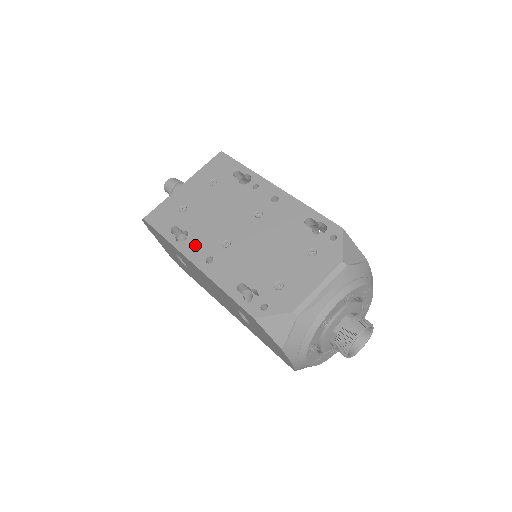
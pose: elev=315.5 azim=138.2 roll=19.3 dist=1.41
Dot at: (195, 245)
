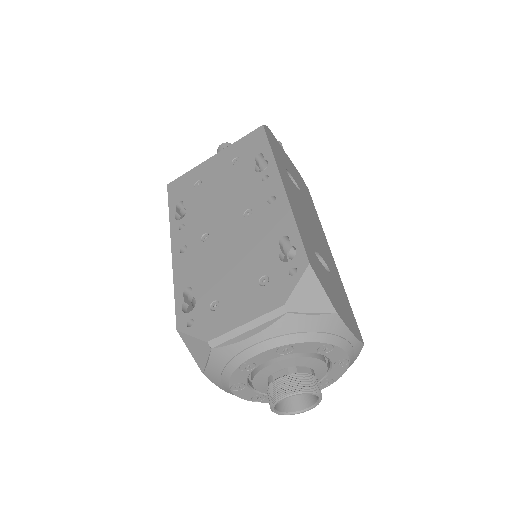
Dot at: (183, 228)
